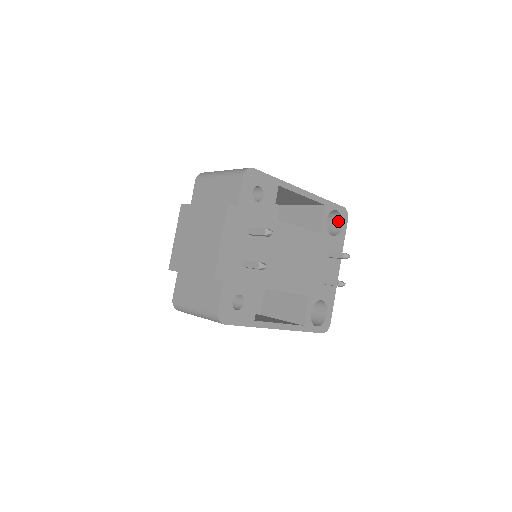
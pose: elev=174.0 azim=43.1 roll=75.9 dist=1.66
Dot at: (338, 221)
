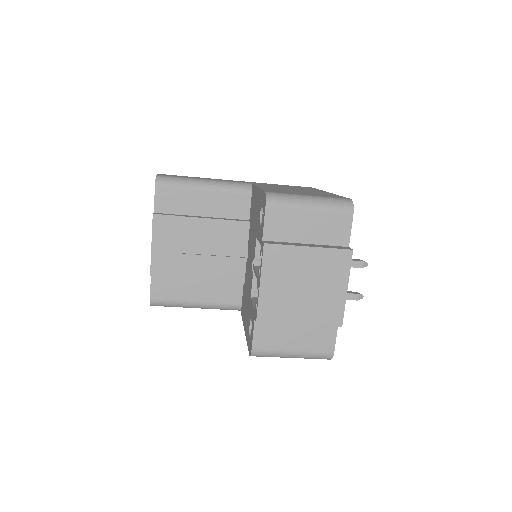
Dot at: occluded
